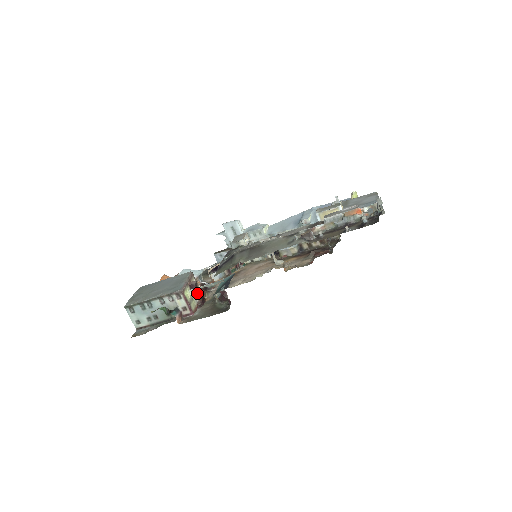
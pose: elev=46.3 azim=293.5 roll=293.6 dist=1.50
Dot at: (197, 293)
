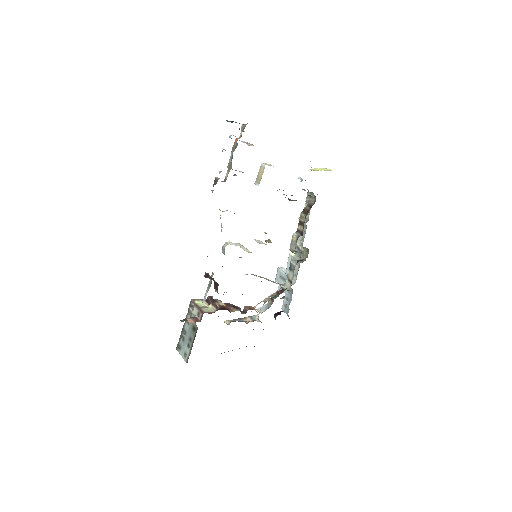
Dot at: (214, 304)
